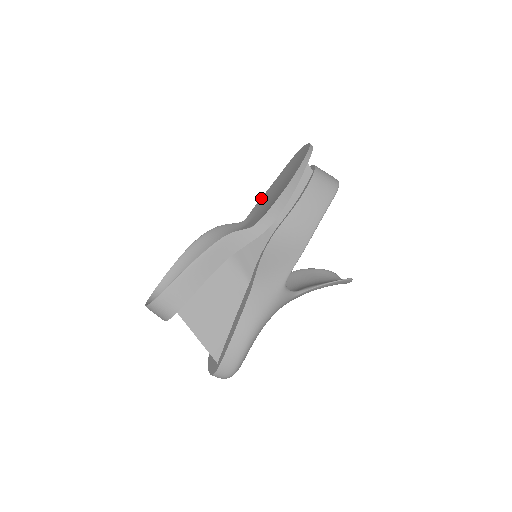
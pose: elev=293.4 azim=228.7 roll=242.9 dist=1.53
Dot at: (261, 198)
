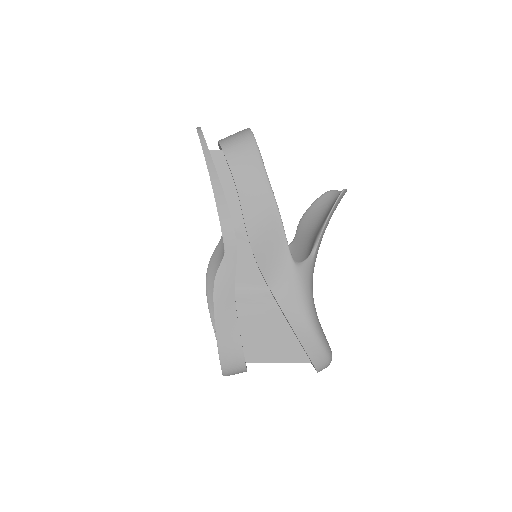
Dot at: occluded
